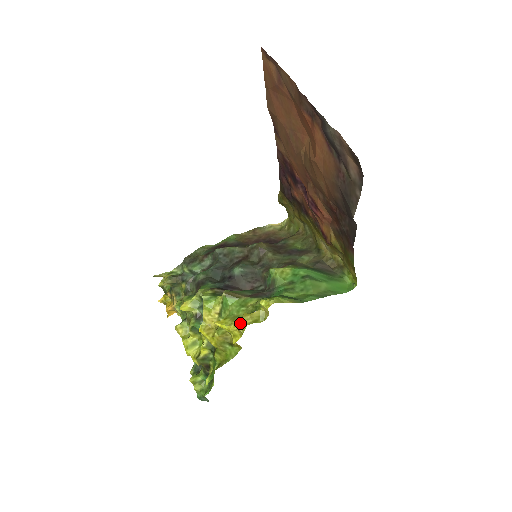
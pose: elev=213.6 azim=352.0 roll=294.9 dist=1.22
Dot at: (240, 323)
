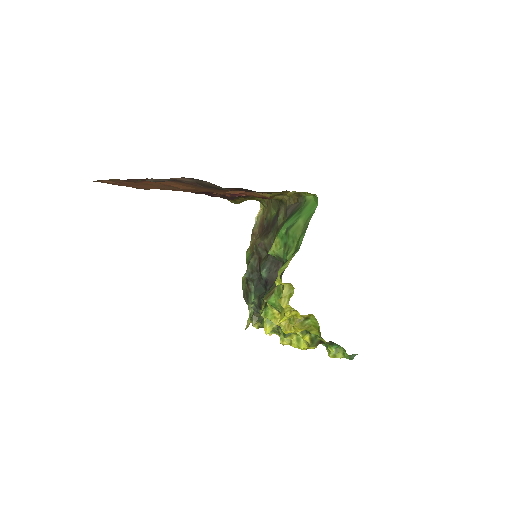
Dot at: (284, 309)
